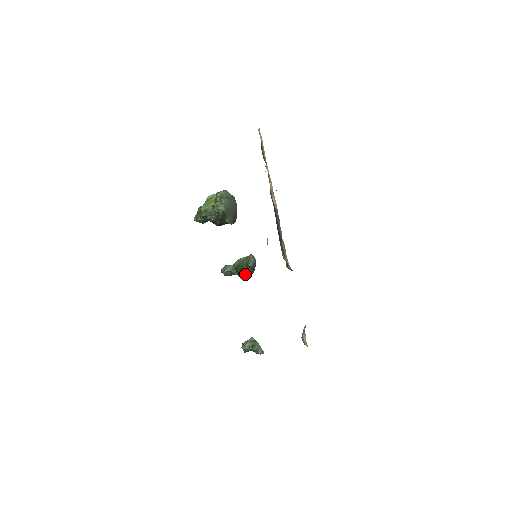
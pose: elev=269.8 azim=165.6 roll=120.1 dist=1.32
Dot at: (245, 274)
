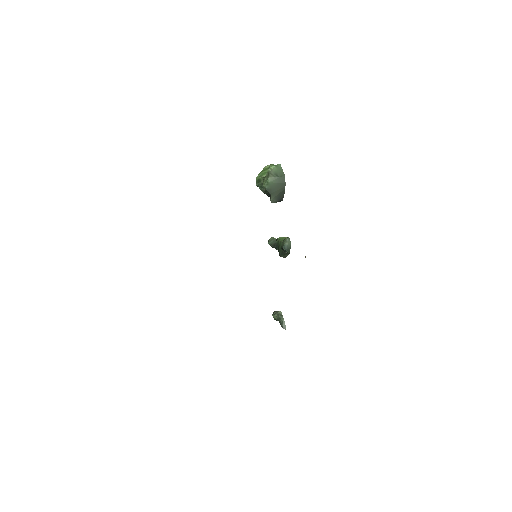
Dot at: (280, 254)
